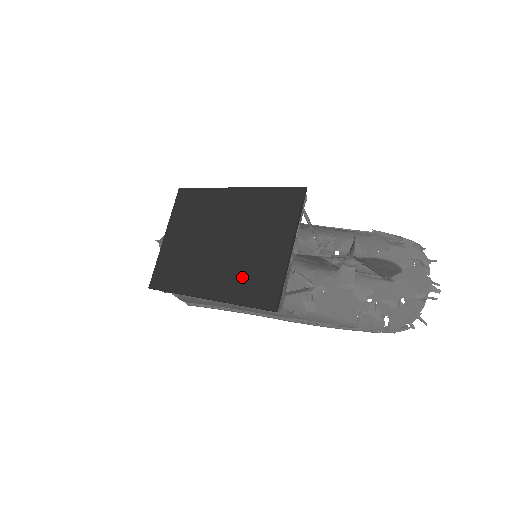
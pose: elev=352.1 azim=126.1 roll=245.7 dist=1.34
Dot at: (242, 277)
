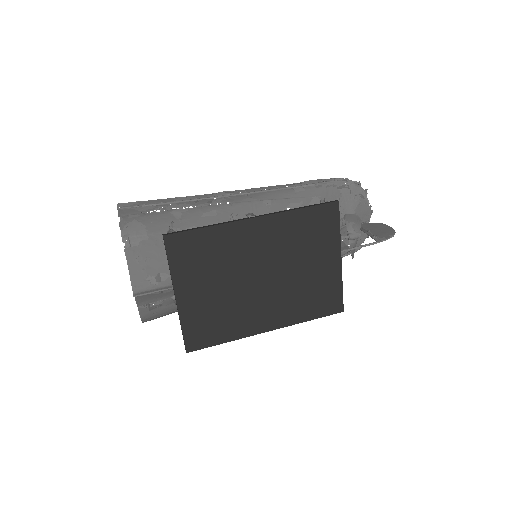
Dot at: (302, 299)
